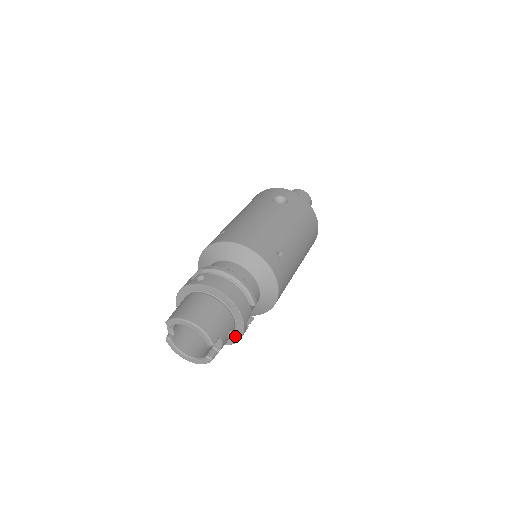
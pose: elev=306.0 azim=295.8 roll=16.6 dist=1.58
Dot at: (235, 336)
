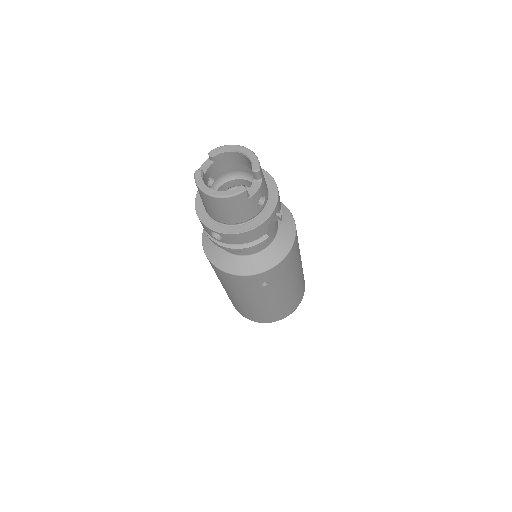
Dot at: (258, 219)
